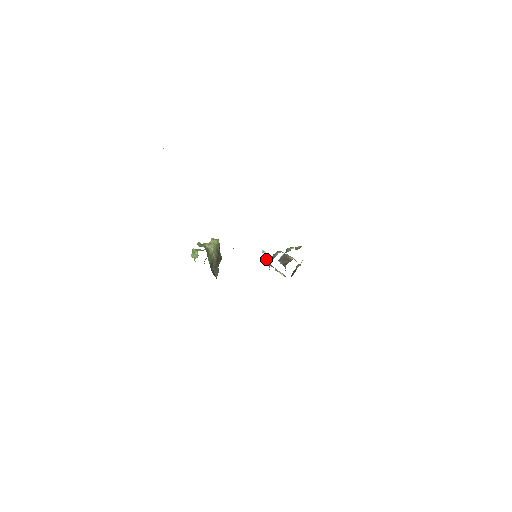
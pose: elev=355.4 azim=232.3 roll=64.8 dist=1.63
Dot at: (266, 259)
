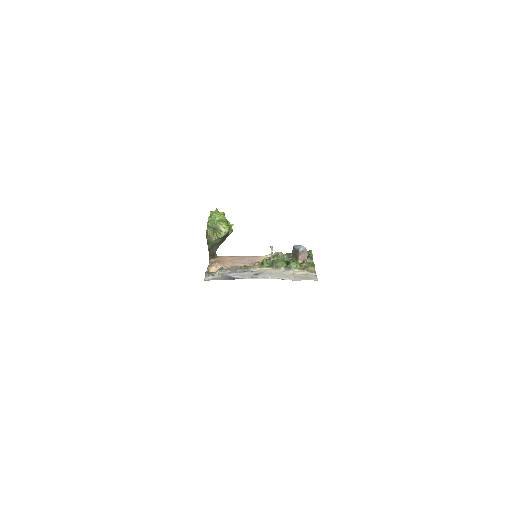
Dot at: (262, 265)
